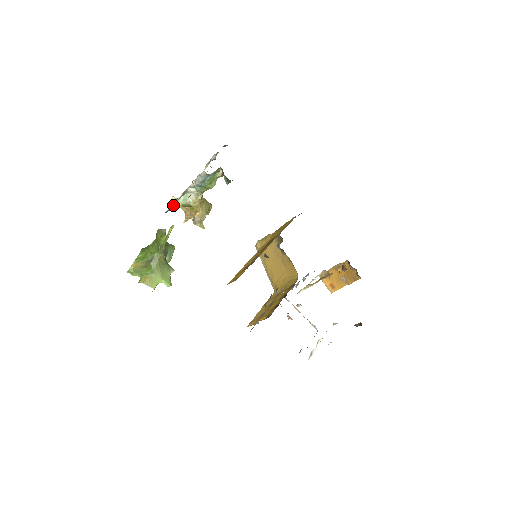
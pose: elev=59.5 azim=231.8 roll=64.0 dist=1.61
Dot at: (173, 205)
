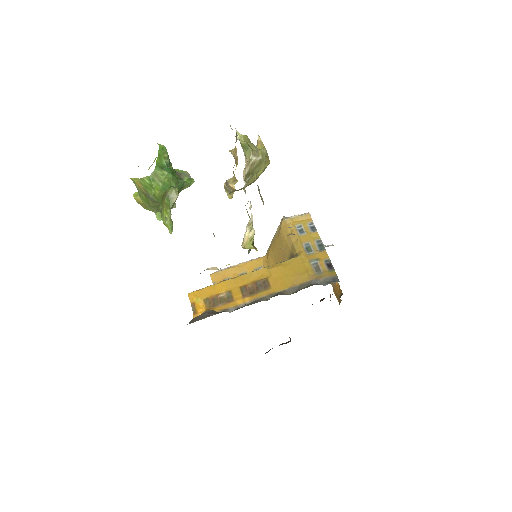
Dot at: occluded
